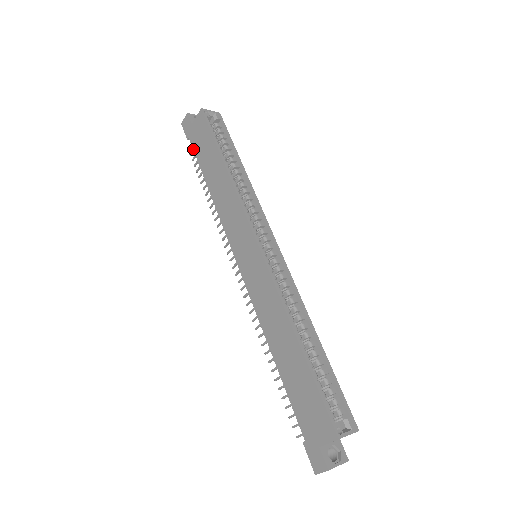
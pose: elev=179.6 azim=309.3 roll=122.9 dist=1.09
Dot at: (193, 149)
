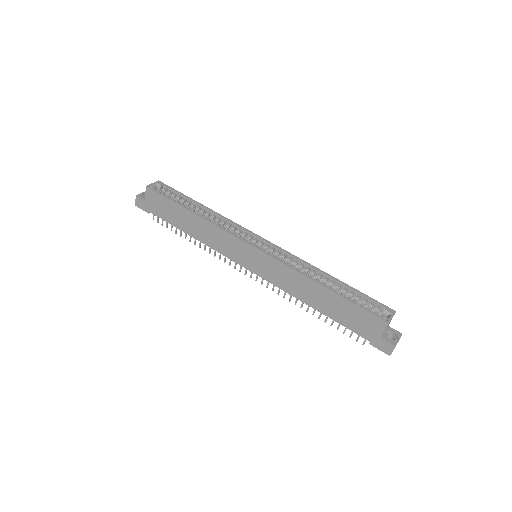
Dot at: (158, 217)
